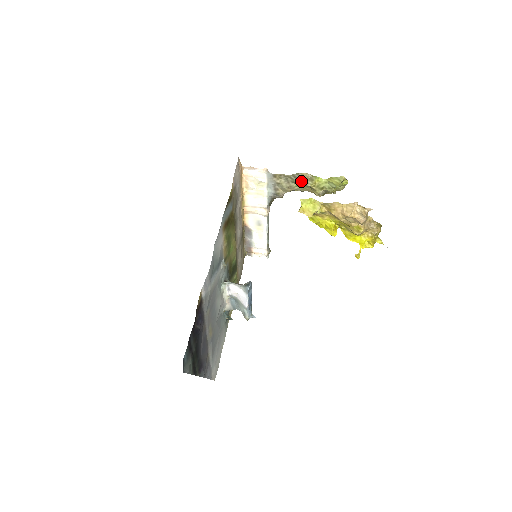
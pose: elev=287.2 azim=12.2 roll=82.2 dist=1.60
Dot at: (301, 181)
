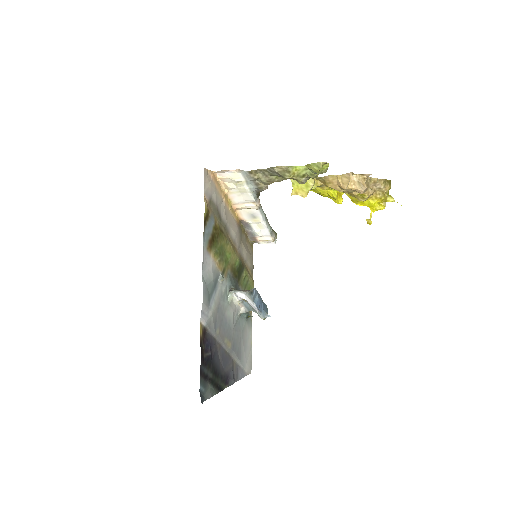
Dot at: (278, 174)
